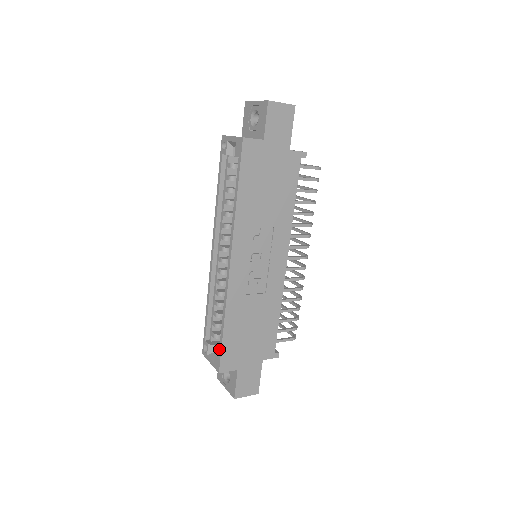
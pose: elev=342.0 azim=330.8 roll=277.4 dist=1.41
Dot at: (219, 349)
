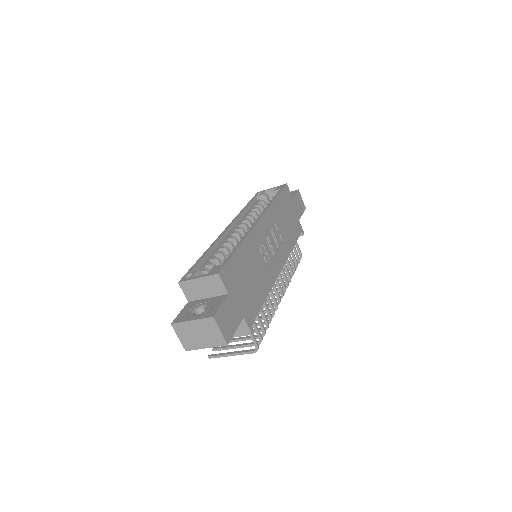
Dot at: (225, 260)
